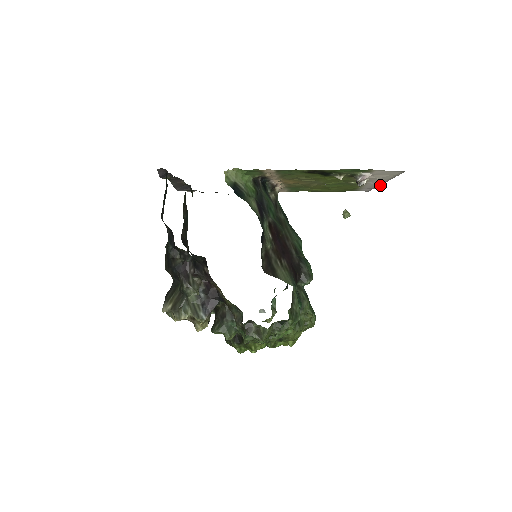
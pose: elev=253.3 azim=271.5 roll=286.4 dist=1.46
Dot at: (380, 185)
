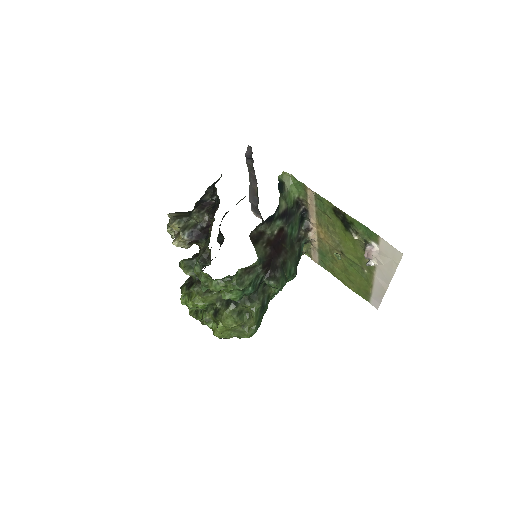
Dot at: (386, 290)
